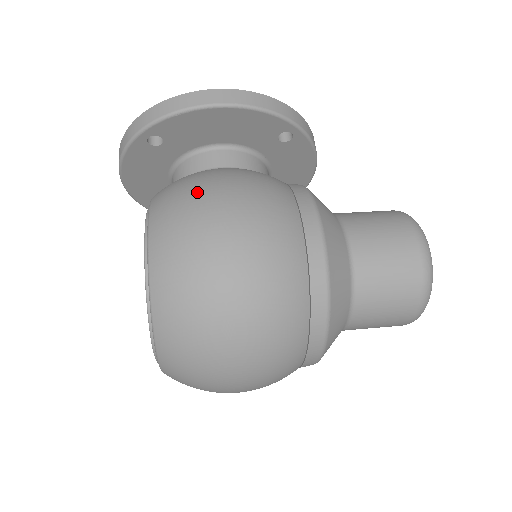
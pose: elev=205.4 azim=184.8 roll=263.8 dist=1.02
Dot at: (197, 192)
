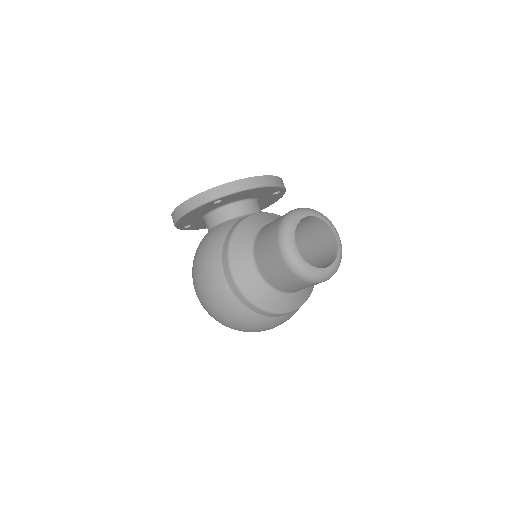
Dot at: (193, 267)
